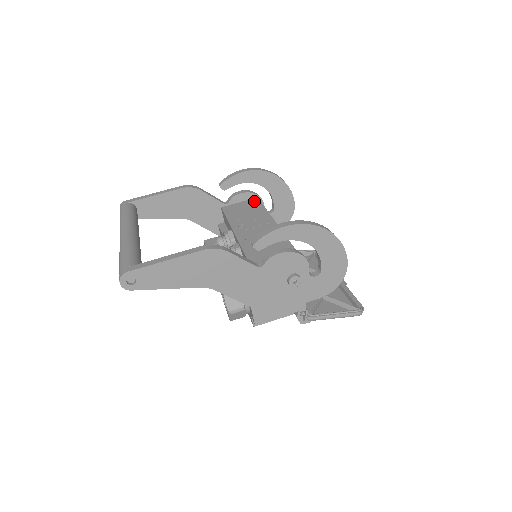
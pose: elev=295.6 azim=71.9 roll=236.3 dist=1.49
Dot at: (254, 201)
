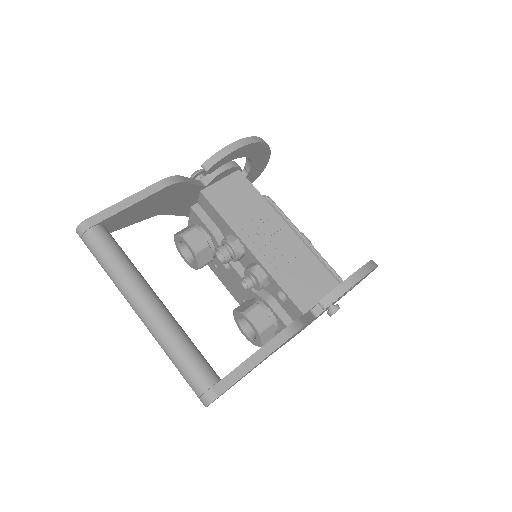
Dot at: (239, 179)
